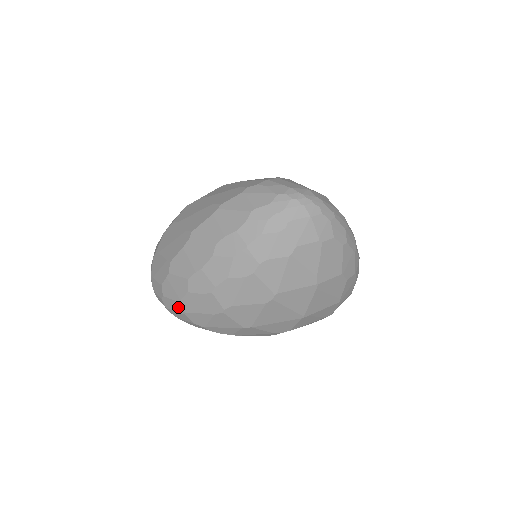
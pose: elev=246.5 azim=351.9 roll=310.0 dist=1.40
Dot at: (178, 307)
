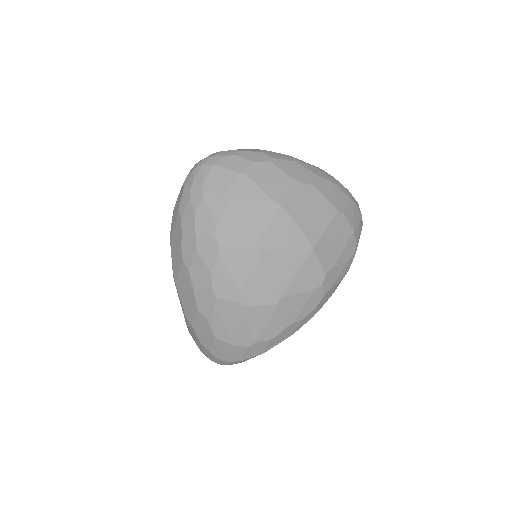
Dot at: (222, 346)
